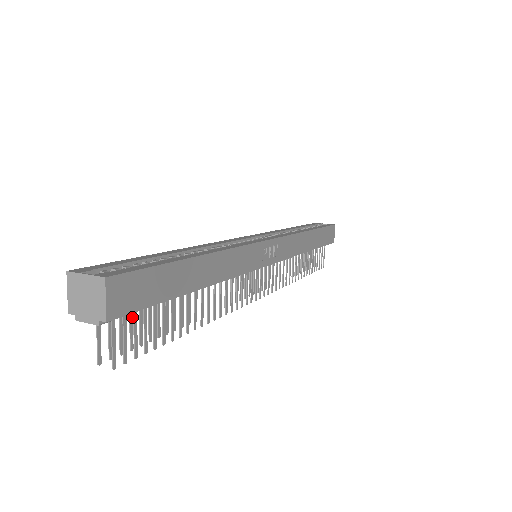
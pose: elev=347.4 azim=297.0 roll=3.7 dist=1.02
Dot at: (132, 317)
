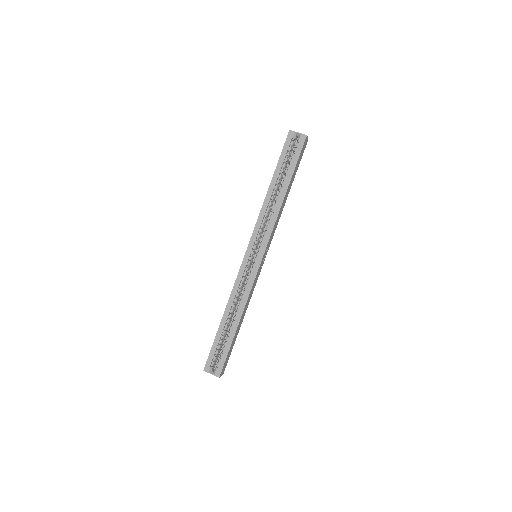
Dot at: occluded
